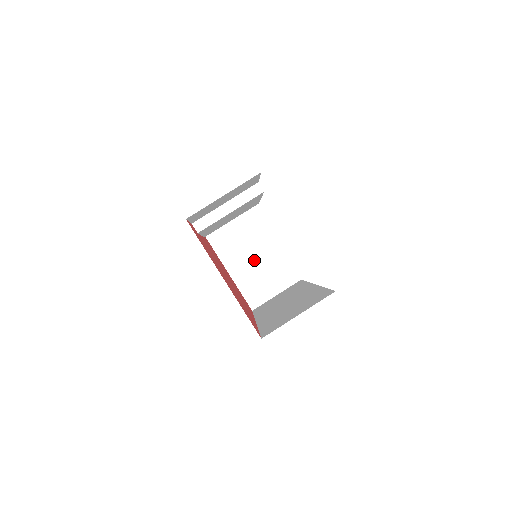
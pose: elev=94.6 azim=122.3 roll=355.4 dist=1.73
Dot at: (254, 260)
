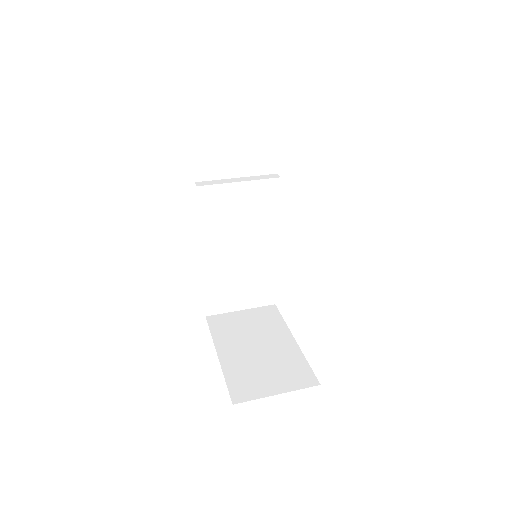
Dot at: (258, 352)
